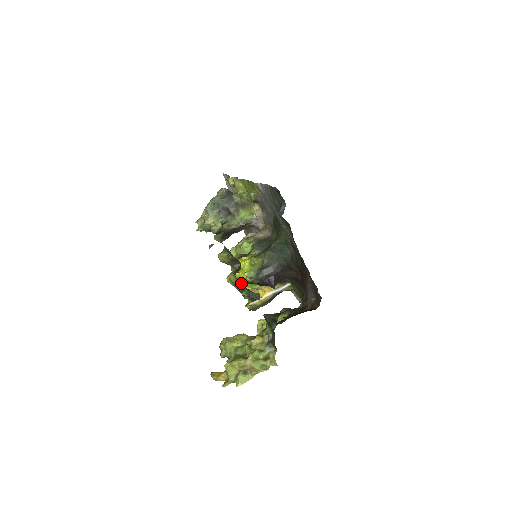
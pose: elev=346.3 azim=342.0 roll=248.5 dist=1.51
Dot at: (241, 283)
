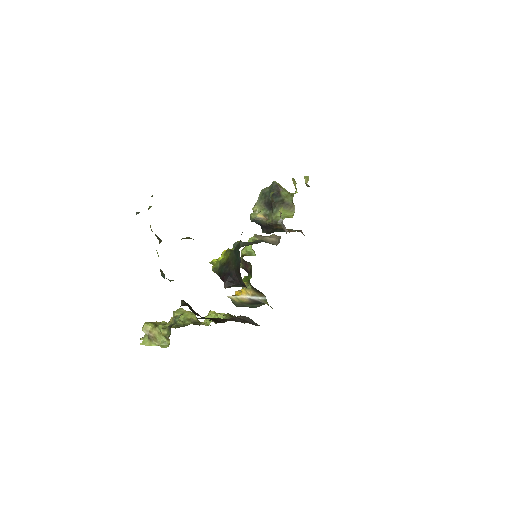
Dot at: occluded
